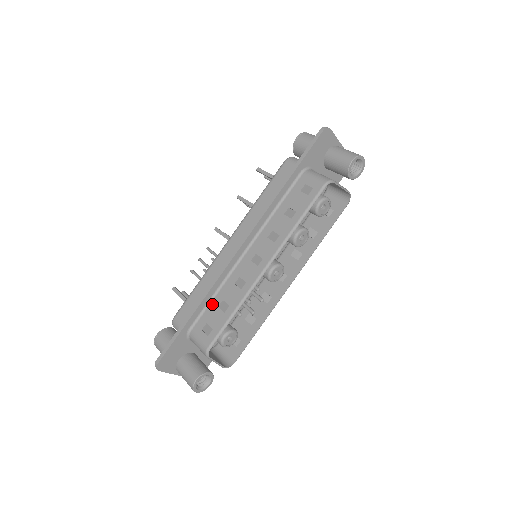
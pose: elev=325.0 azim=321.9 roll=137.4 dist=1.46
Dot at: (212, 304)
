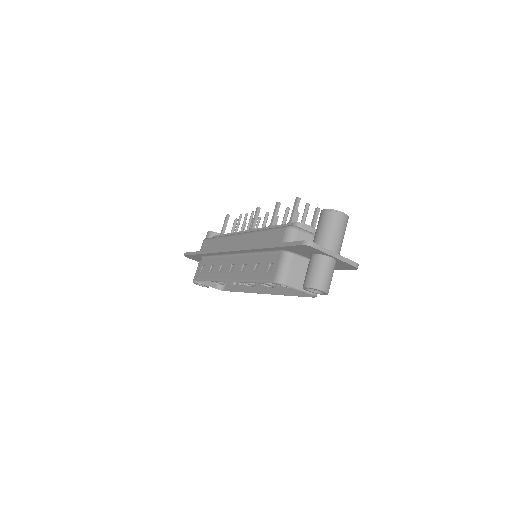
Dot at: (212, 259)
